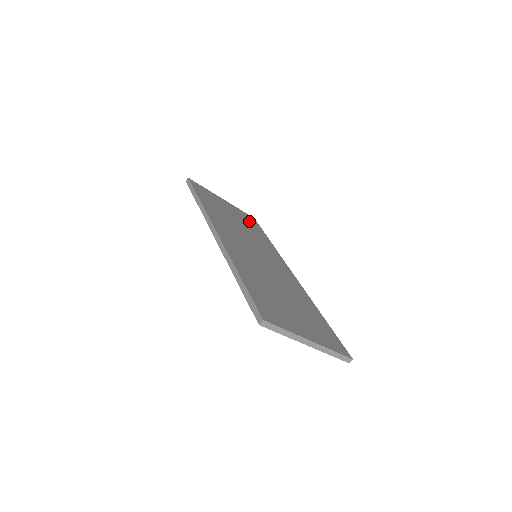
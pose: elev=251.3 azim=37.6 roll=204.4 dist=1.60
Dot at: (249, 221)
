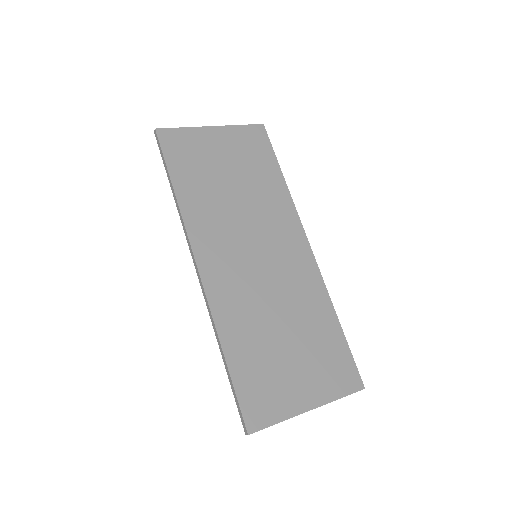
Dot at: (253, 150)
